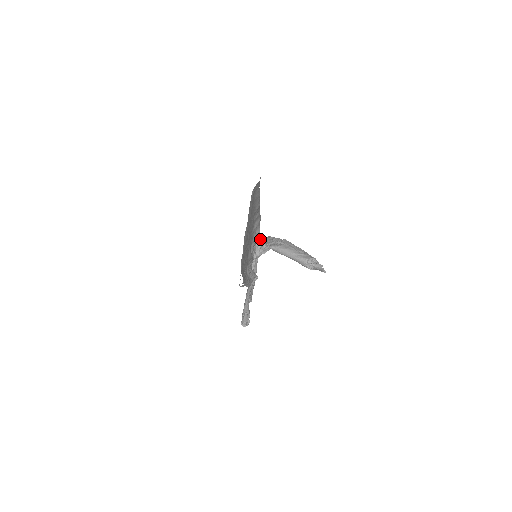
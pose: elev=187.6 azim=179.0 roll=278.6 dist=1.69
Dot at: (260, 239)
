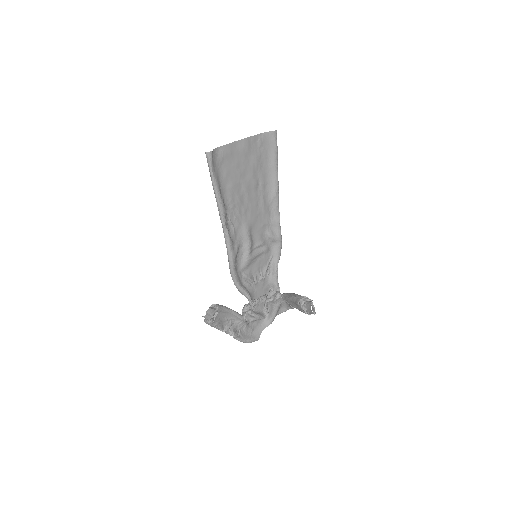
Dot at: (277, 283)
